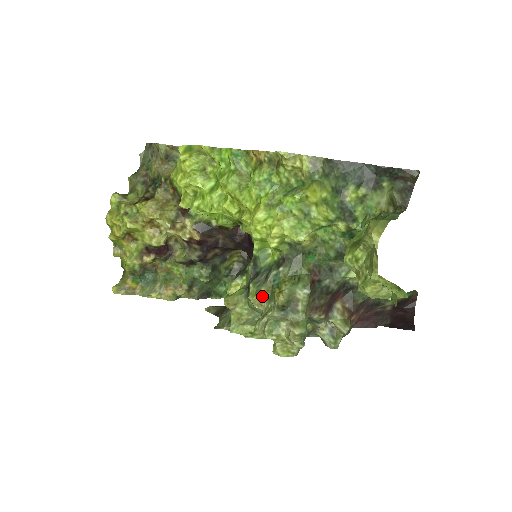
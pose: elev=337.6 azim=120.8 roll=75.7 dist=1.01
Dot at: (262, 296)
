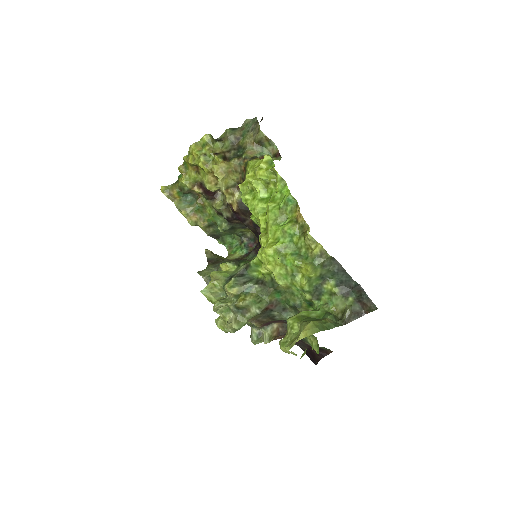
Dot at: (233, 292)
